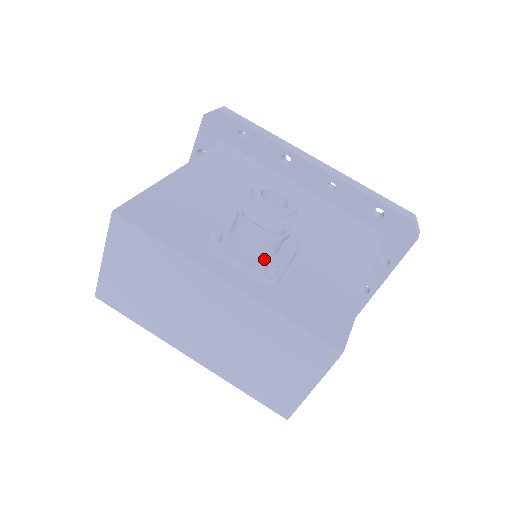
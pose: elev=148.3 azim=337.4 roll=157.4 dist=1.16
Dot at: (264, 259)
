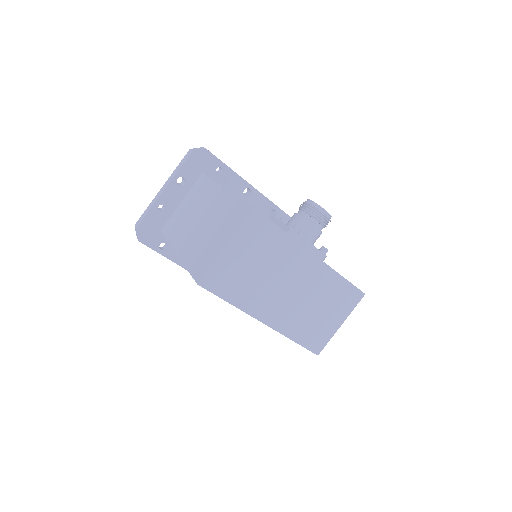
Dot at: occluded
